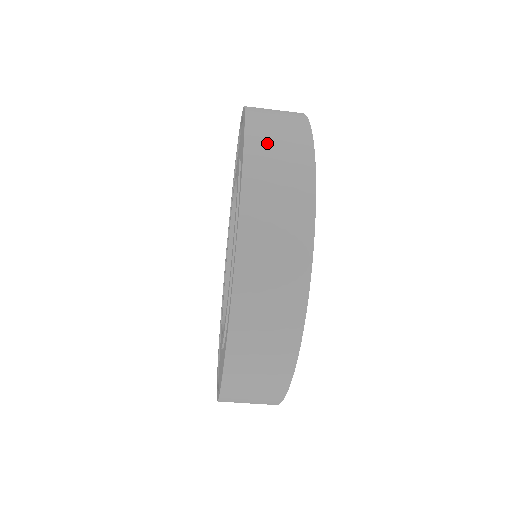
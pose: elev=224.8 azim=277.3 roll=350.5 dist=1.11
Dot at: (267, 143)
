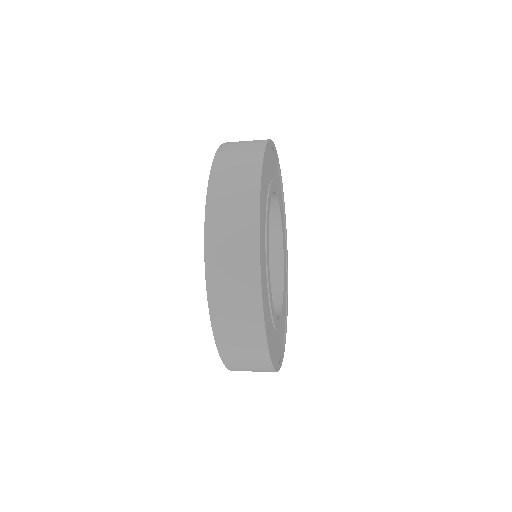
Dot at: (223, 202)
